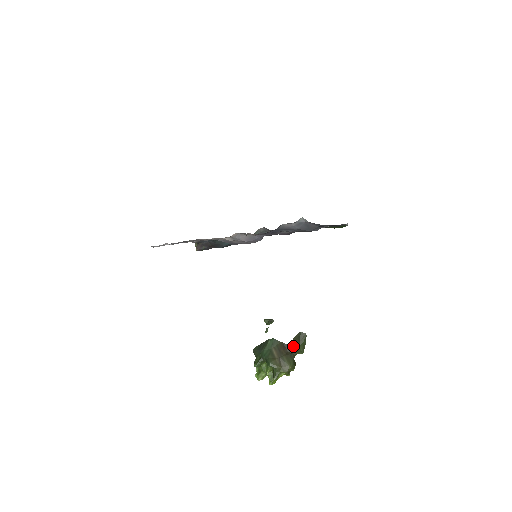
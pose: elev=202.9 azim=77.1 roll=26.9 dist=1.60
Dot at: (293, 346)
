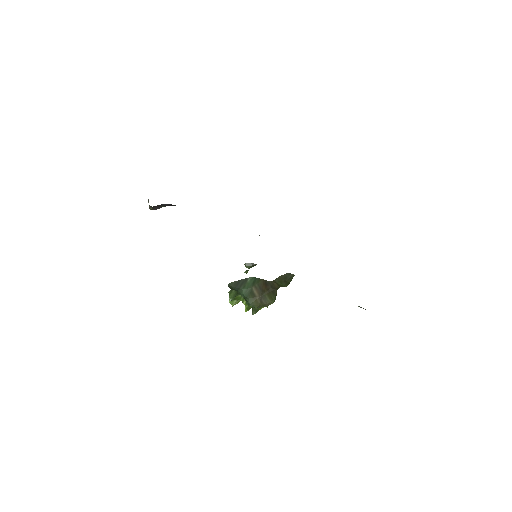
Dot at: (277, 283)
